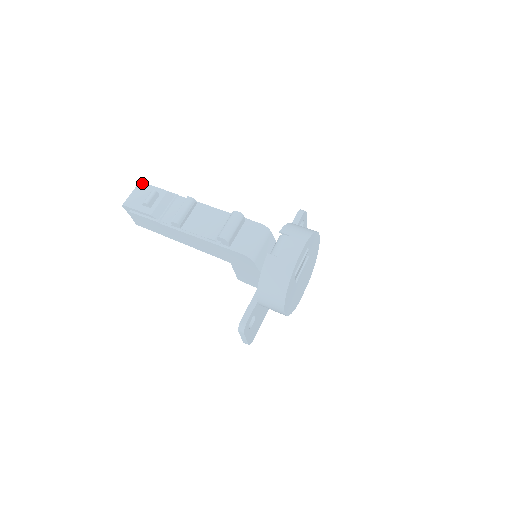
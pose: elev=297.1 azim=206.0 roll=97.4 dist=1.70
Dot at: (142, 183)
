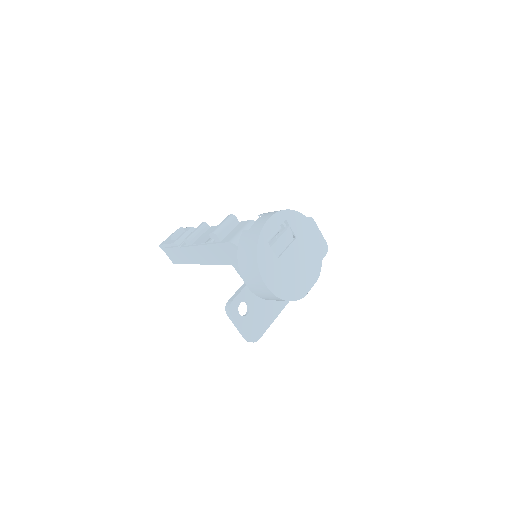
Dot at: occluded
